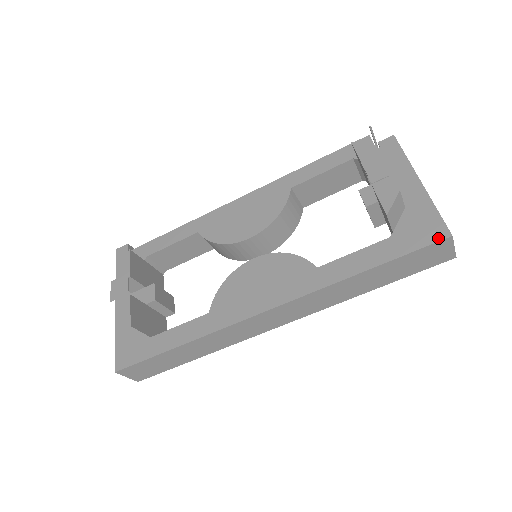
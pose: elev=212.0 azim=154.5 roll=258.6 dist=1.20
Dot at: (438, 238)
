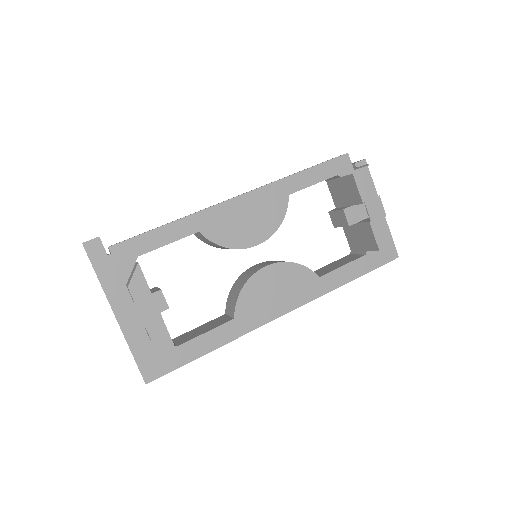
Dot at: (392, 258)
